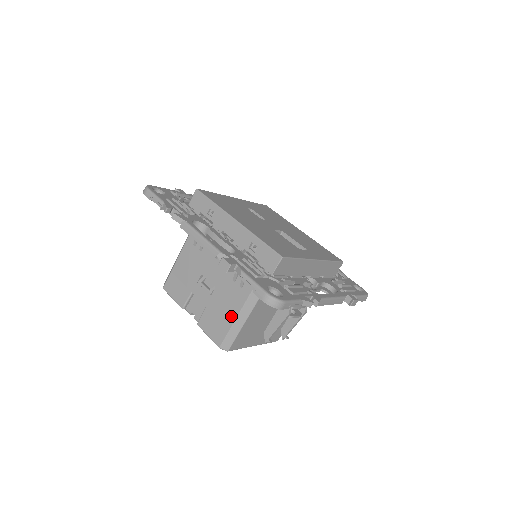
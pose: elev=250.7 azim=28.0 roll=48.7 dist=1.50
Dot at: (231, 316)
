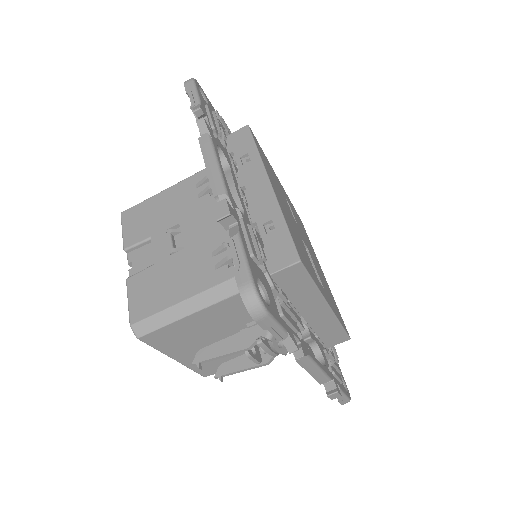
Dot at: (176, 295)
